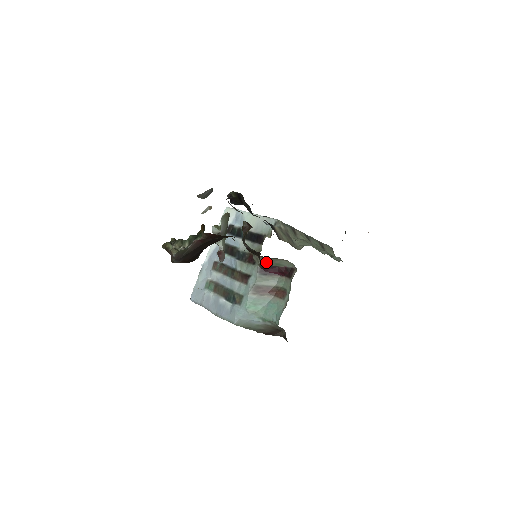
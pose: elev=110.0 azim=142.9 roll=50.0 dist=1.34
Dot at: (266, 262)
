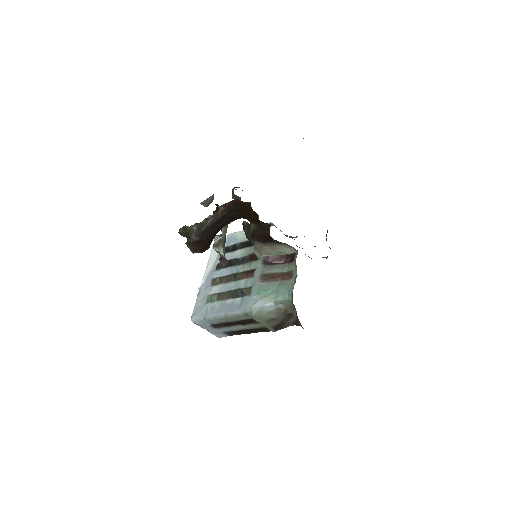
Dot at: (269, 252)
